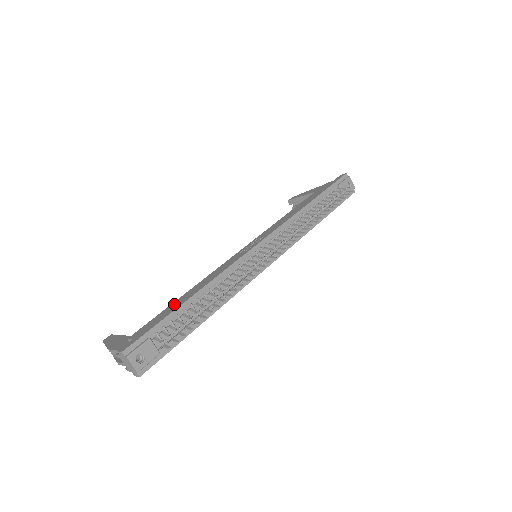
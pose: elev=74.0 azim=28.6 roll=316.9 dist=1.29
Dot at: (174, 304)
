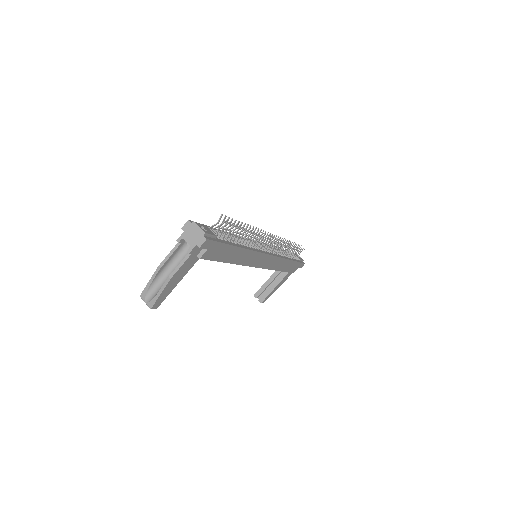
Dot at: occluded
